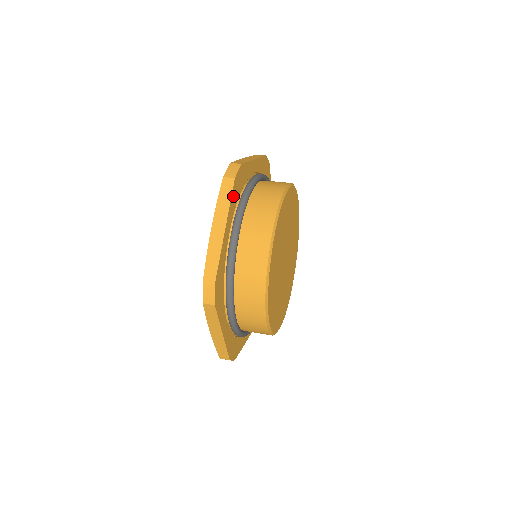
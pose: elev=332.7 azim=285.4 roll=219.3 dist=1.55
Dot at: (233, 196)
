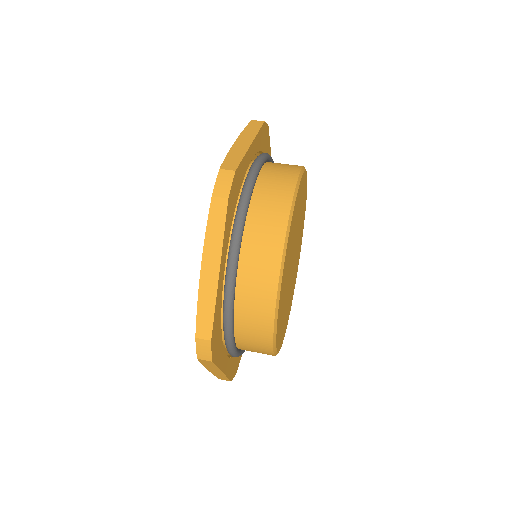
Dot at: (227, 221)
